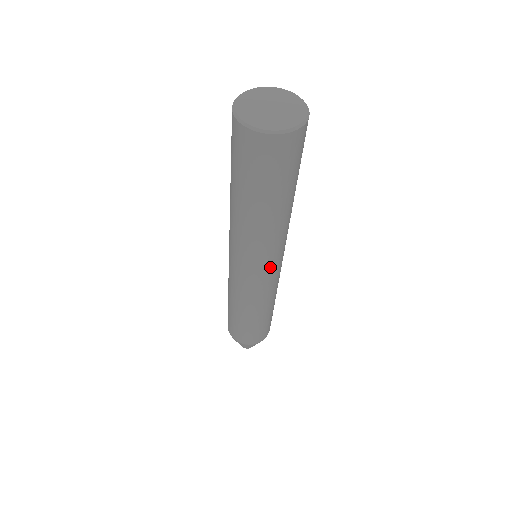
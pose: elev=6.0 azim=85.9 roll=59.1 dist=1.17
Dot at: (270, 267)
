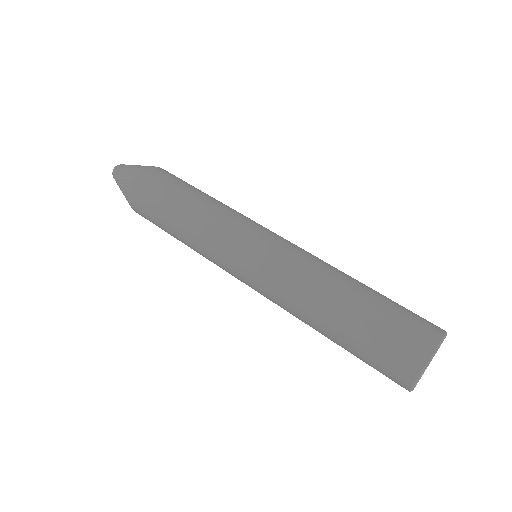
Dot at: occluded
